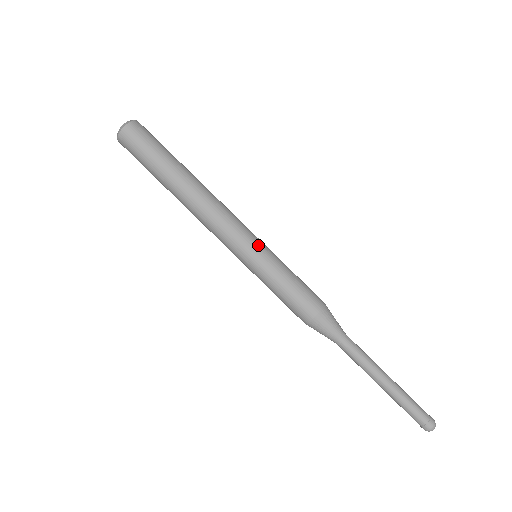
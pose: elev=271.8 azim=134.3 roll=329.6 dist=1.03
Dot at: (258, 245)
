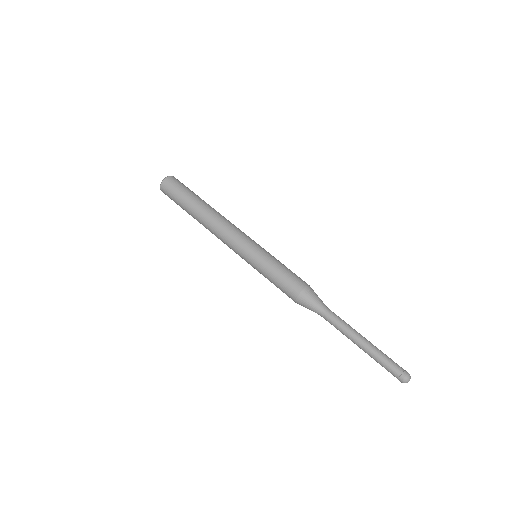
Dot at: occluded
